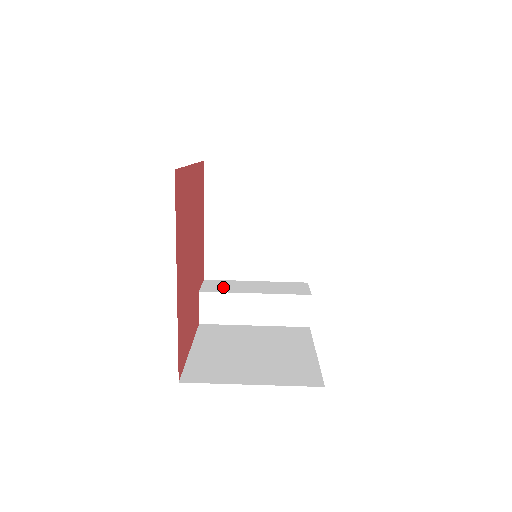
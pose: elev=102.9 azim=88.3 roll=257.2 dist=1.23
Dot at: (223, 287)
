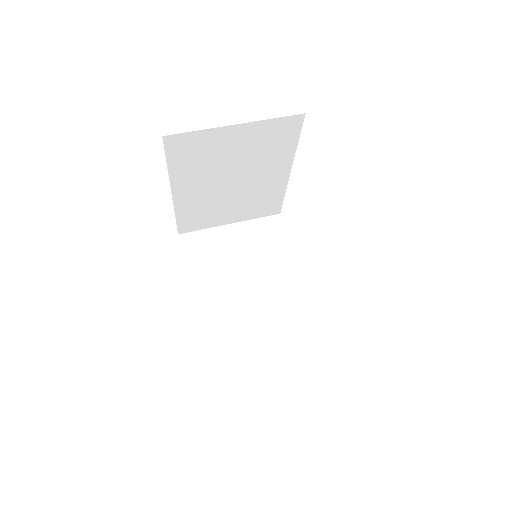
Dot at: occluded
